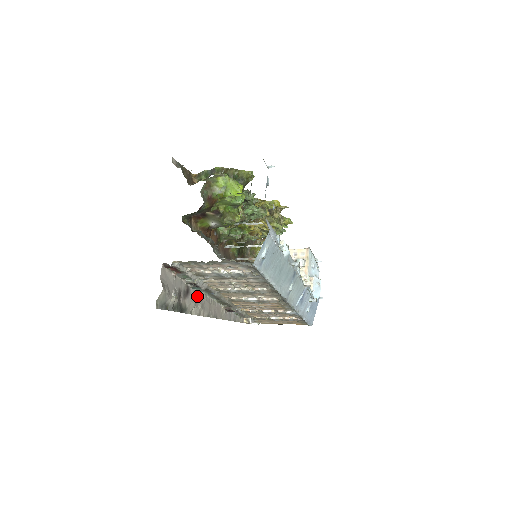
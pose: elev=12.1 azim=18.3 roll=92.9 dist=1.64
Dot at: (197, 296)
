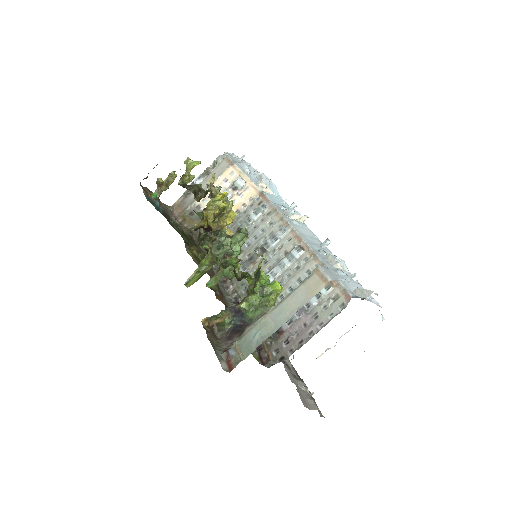
Dot at: occluded
